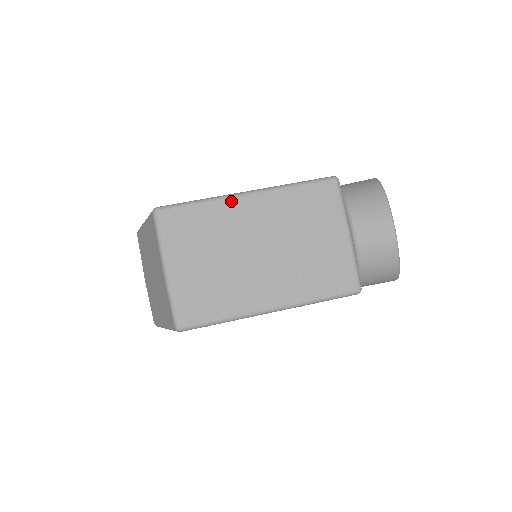
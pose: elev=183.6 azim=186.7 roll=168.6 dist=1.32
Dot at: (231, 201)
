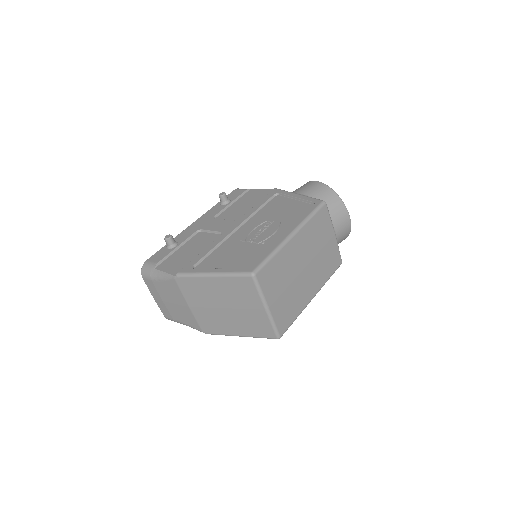
Dot at: (287, 246)
